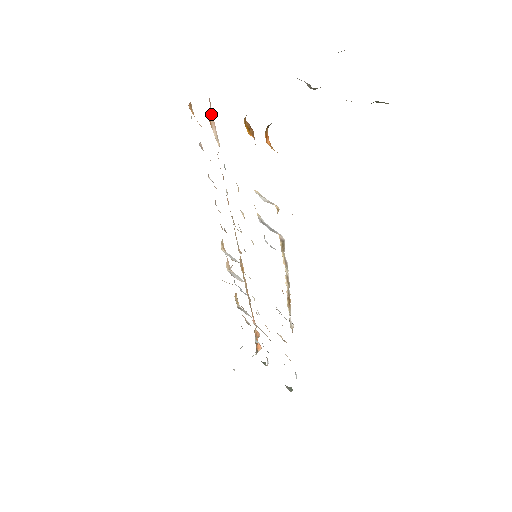
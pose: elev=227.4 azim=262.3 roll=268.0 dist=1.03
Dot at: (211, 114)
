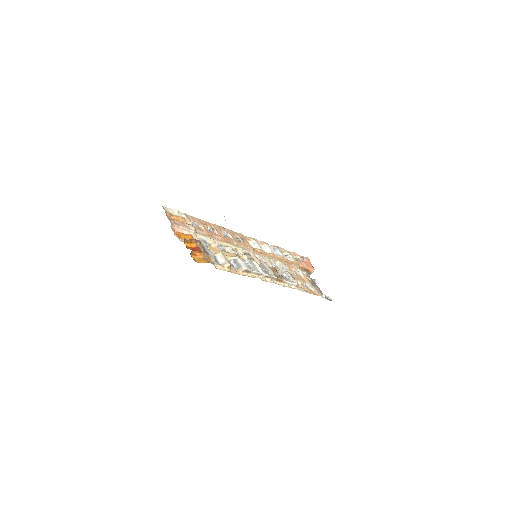
Dot at: (177, 229)
